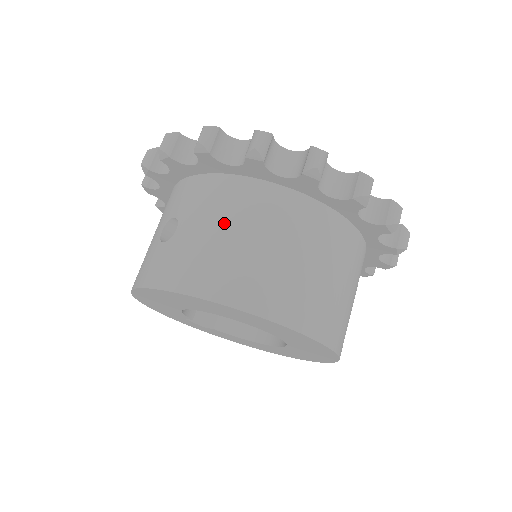
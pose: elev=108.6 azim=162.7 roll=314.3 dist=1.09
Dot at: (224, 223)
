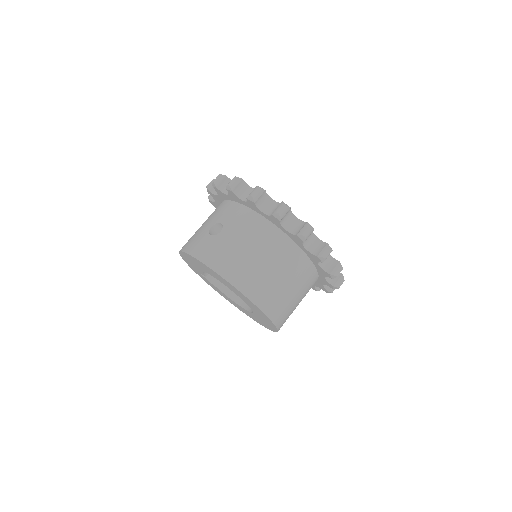
Dot at: (247, 241)
